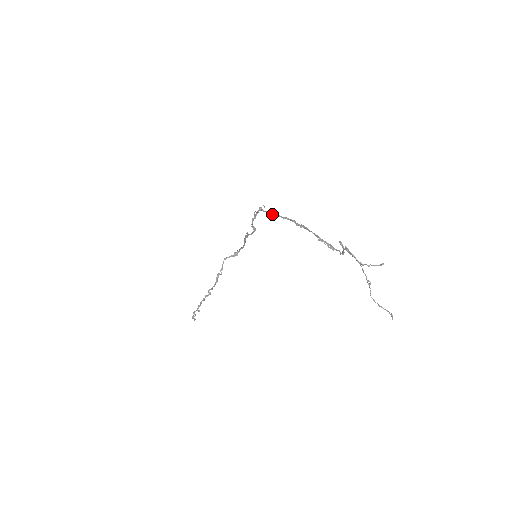
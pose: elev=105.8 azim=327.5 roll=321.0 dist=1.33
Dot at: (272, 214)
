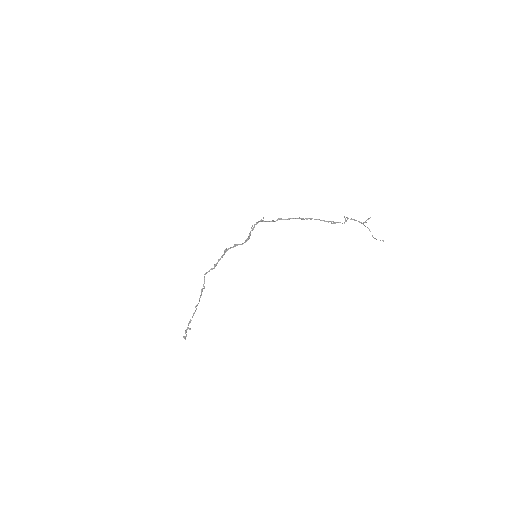
Dot at: (277, 220)
